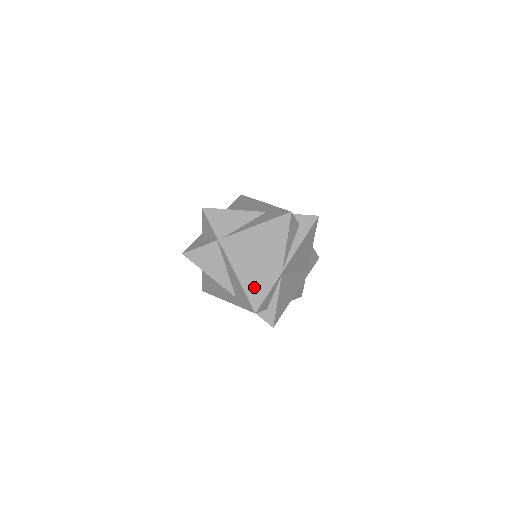
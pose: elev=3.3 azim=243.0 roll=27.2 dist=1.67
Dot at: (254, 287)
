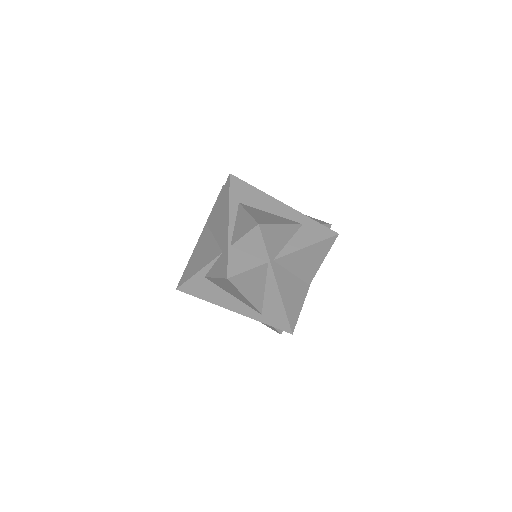
Dot at: (293, 308)
